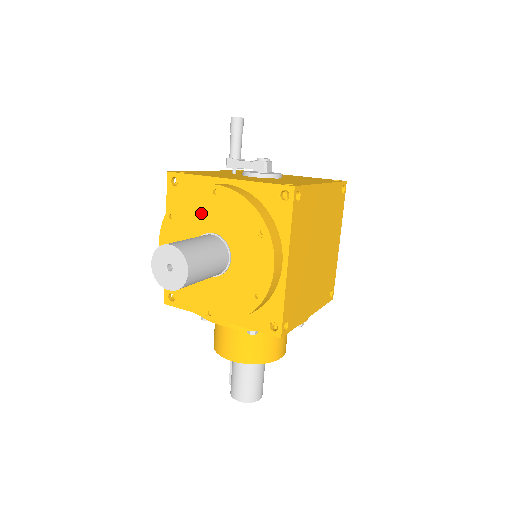
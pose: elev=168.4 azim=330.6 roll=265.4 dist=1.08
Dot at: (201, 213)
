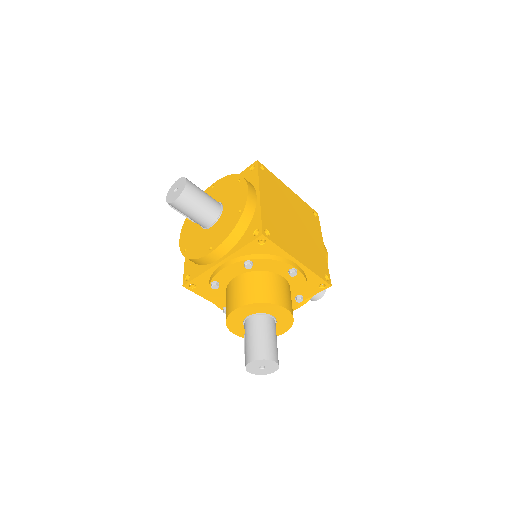
Dot at: occluded
